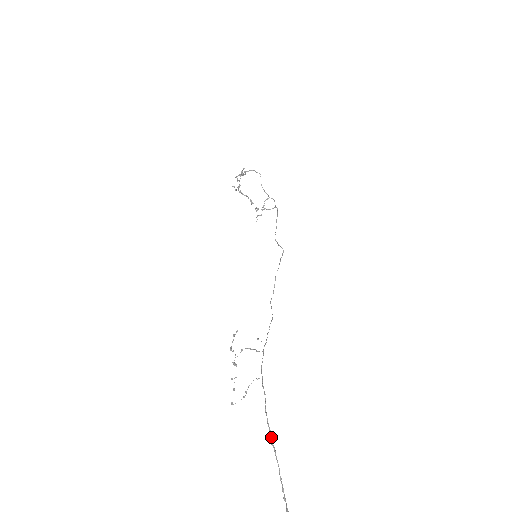
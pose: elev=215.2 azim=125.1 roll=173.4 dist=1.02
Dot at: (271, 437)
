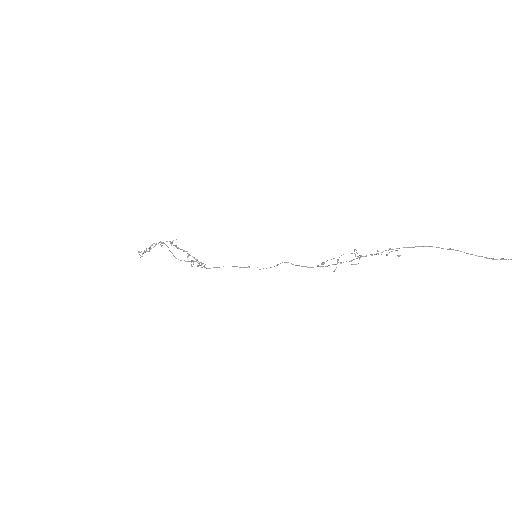
Dot at: occluded
